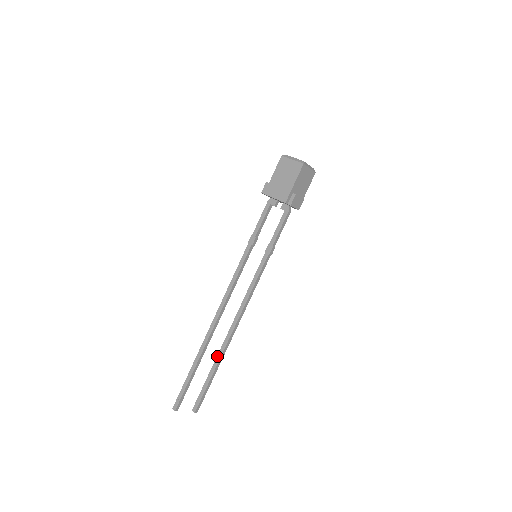
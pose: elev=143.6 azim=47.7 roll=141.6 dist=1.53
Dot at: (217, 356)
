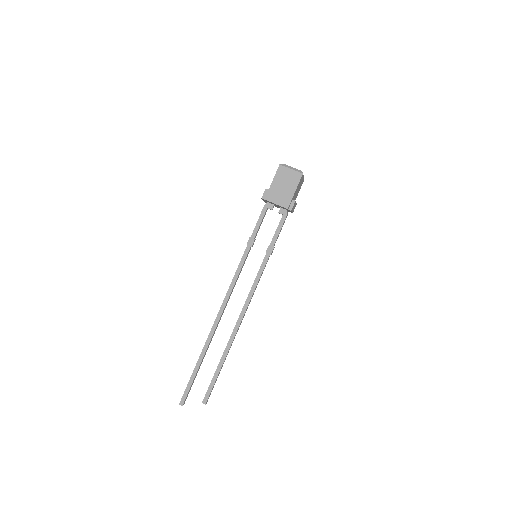
Dot at: (225, 350)
